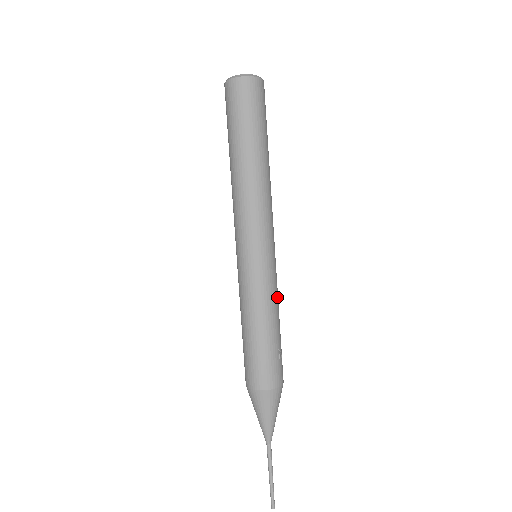
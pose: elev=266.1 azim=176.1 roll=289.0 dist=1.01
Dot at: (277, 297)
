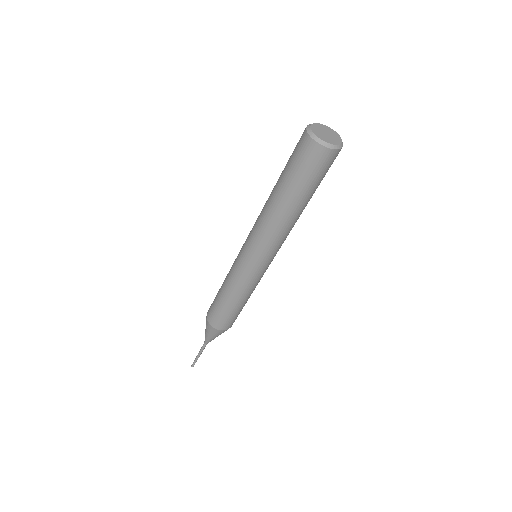
Dot at: occluded
